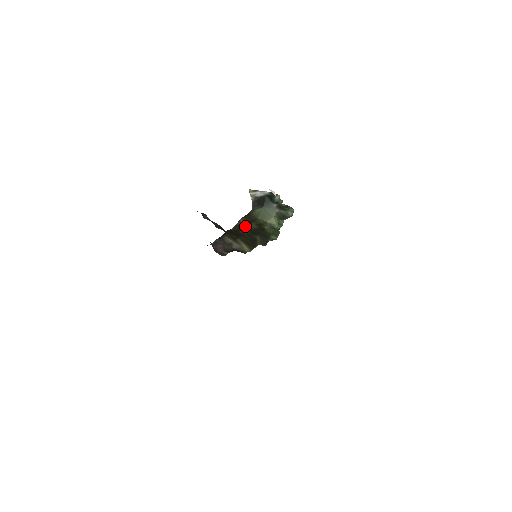
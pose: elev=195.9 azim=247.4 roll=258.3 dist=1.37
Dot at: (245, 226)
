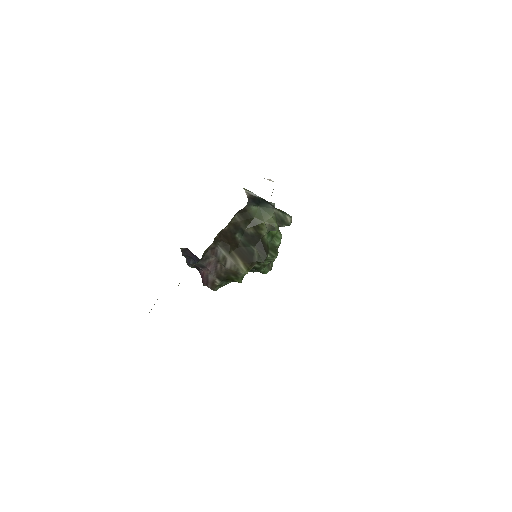
Dot at: (241, 228)
